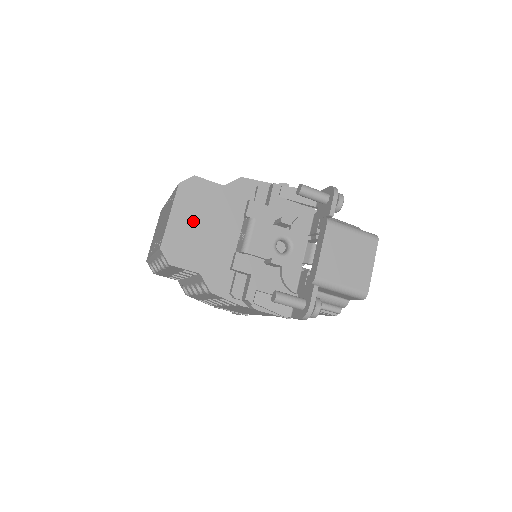
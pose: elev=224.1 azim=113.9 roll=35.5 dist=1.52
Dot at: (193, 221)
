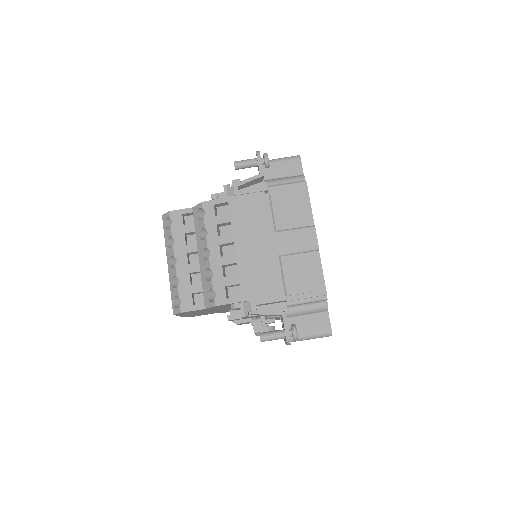
Dot at: occluded
